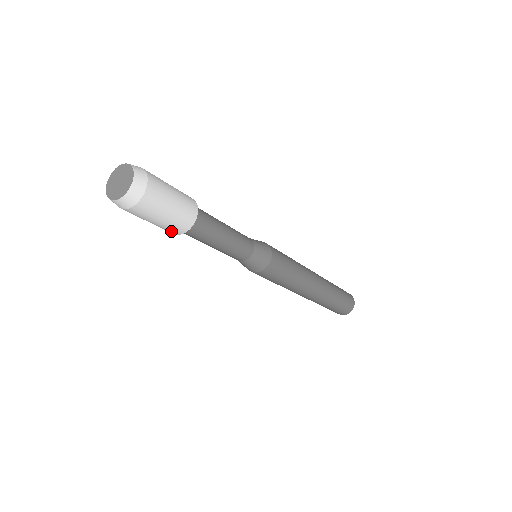
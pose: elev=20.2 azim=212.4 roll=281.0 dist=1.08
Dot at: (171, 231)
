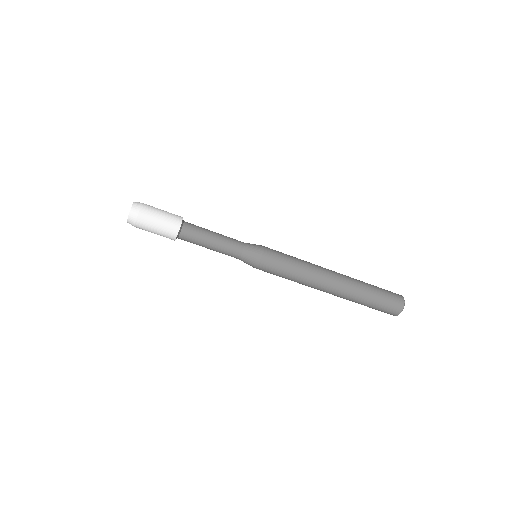
Dot at: (171, 233)
